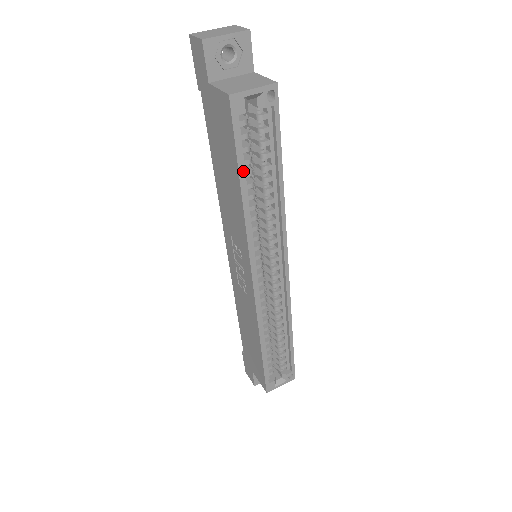
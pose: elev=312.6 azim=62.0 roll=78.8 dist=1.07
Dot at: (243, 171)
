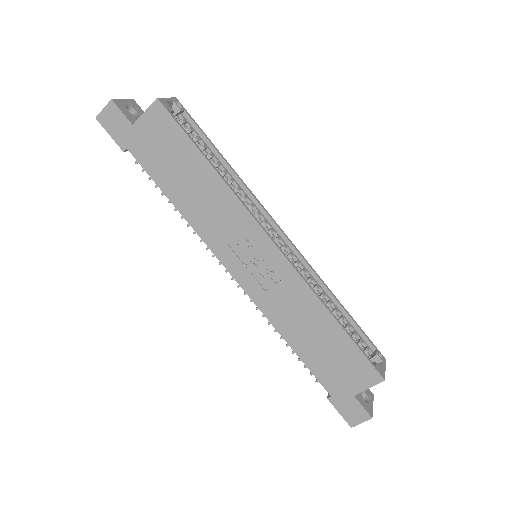
Dot at: (200, 154)
